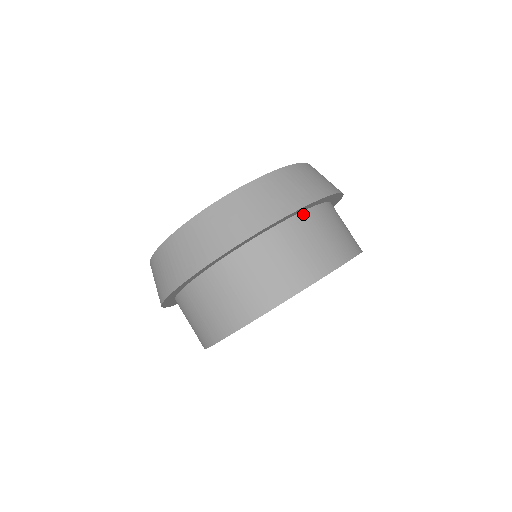
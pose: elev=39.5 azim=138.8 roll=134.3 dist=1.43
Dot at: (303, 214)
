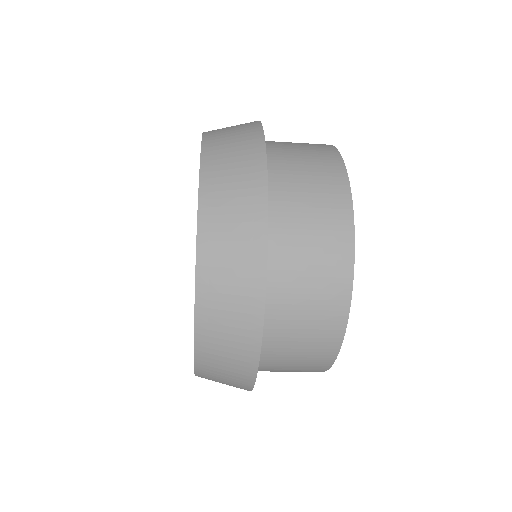
Dot at: occluded
